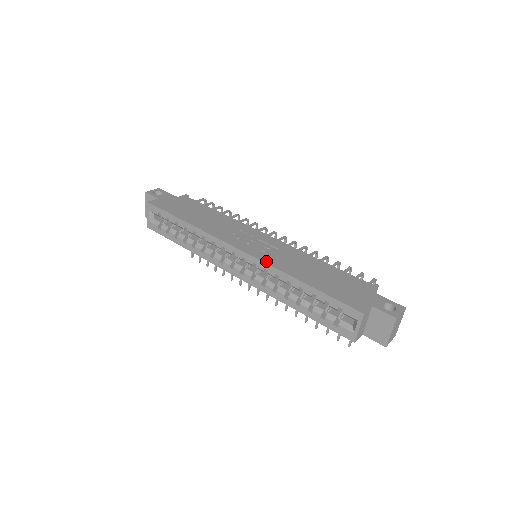
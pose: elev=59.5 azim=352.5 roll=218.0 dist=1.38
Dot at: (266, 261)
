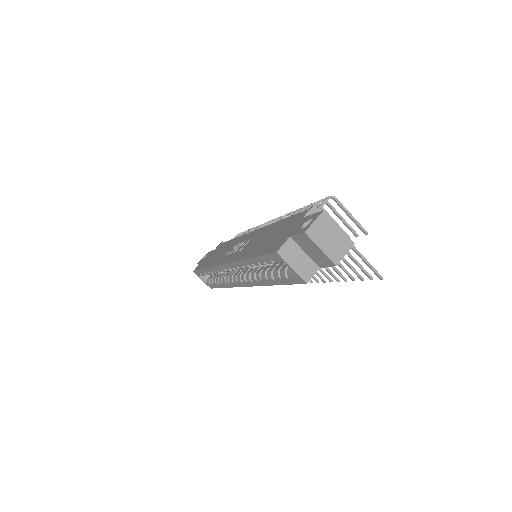
Dot at: (233, 260)
